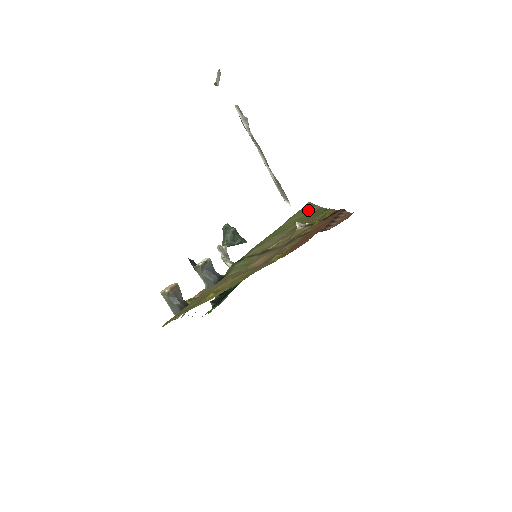
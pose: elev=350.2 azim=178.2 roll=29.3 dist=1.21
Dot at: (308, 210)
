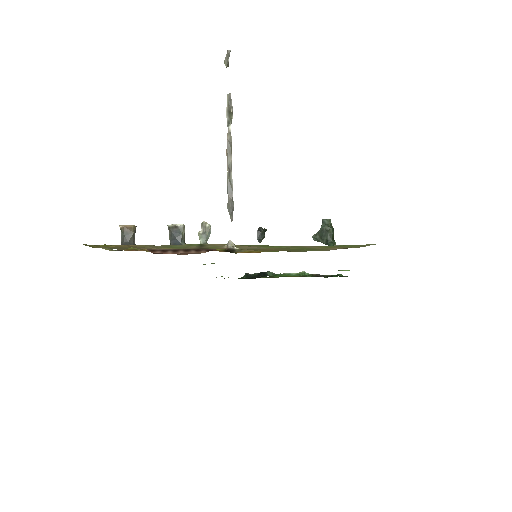
Dot at: (333, 247)
